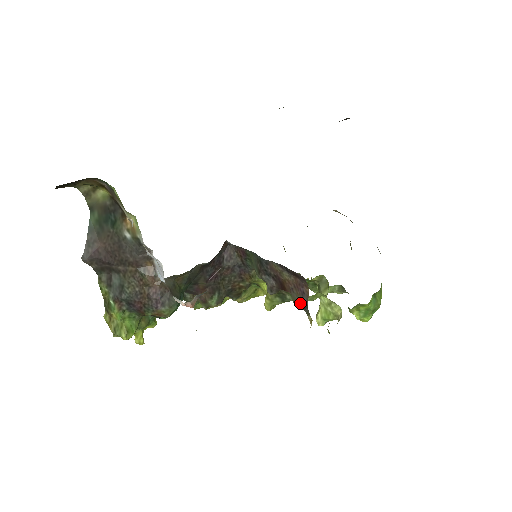
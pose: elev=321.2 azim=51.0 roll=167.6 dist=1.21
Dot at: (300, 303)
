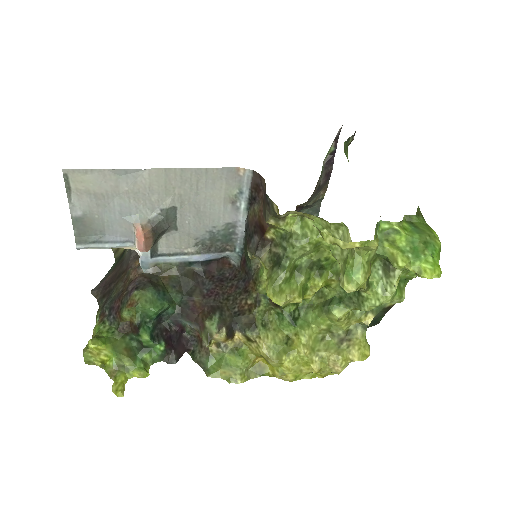
Dot at: (266, 207)
